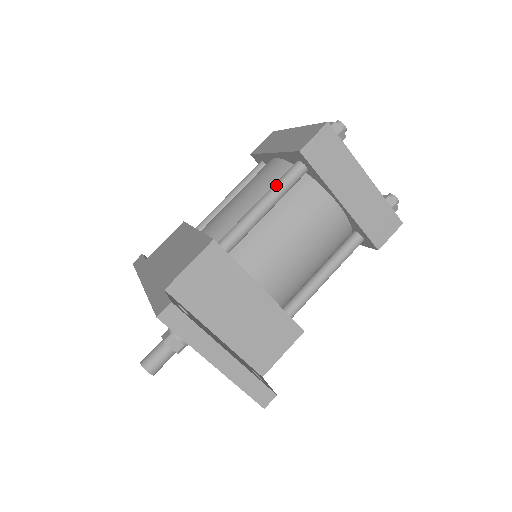
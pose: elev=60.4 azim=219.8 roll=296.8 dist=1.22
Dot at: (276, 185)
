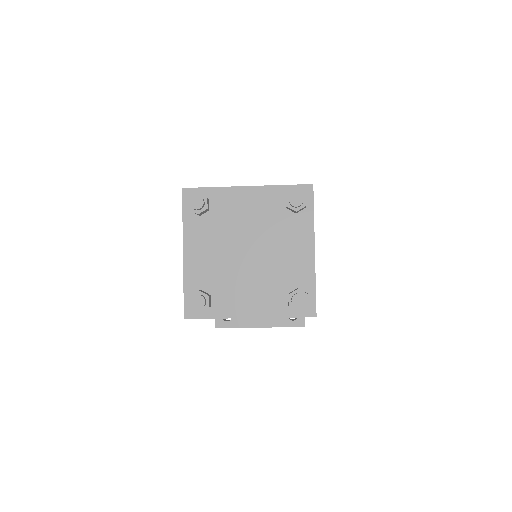
Dot at: occluded
